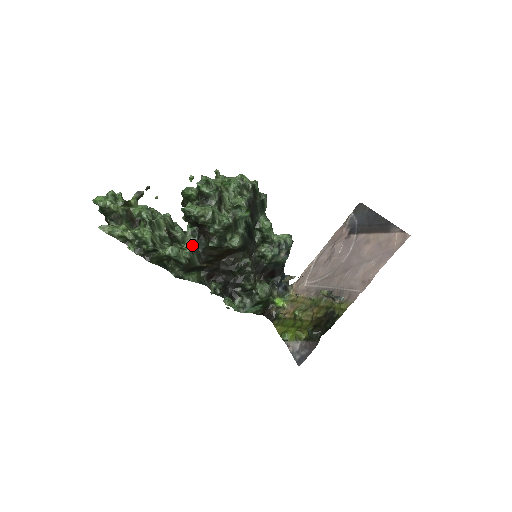
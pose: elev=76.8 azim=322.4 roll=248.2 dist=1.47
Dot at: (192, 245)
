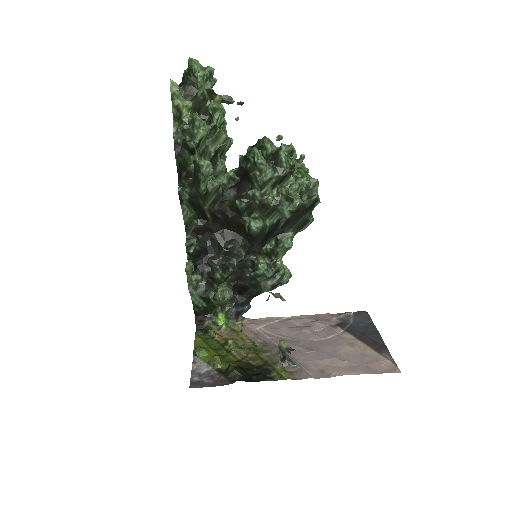
Dot at: occluded
